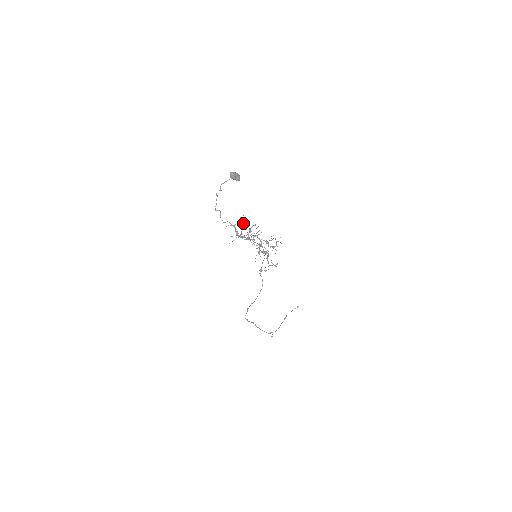
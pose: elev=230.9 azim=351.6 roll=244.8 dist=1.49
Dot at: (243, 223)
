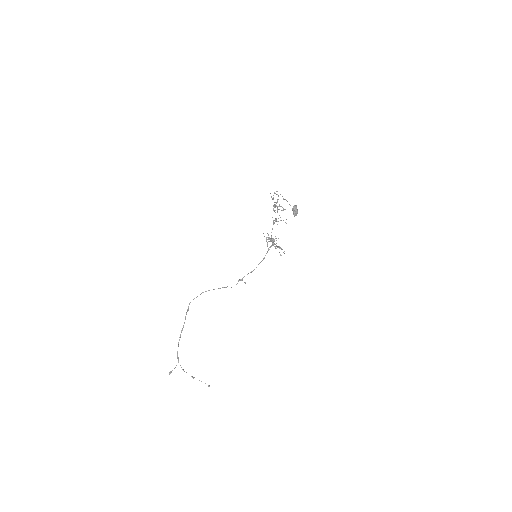
Dot at: (282, 210)
